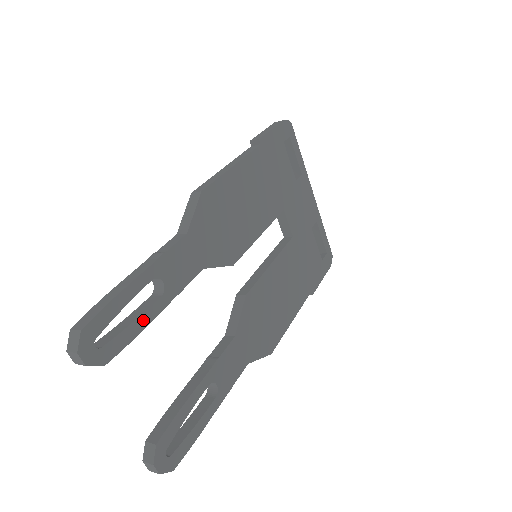
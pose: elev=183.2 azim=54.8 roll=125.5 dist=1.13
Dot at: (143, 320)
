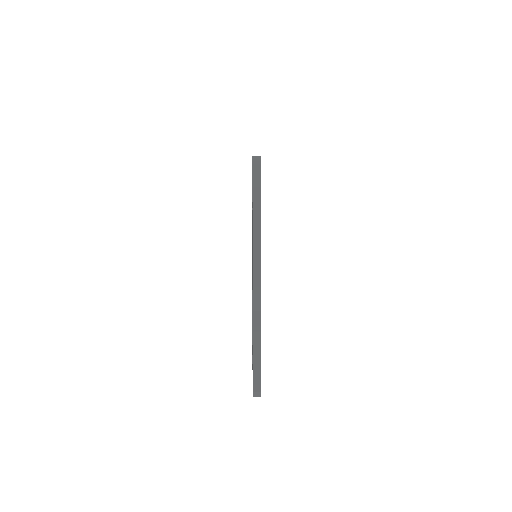
Dot at: occluded
